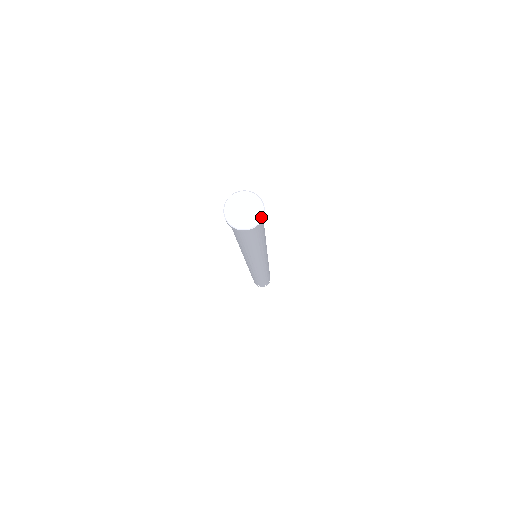
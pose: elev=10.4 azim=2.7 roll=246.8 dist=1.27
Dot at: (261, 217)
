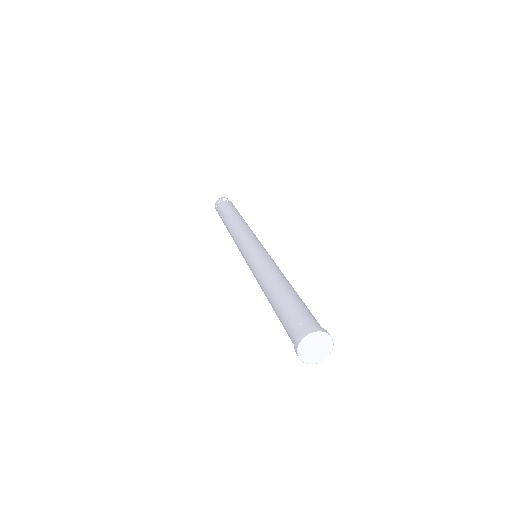
Dot at: (332, 347)
